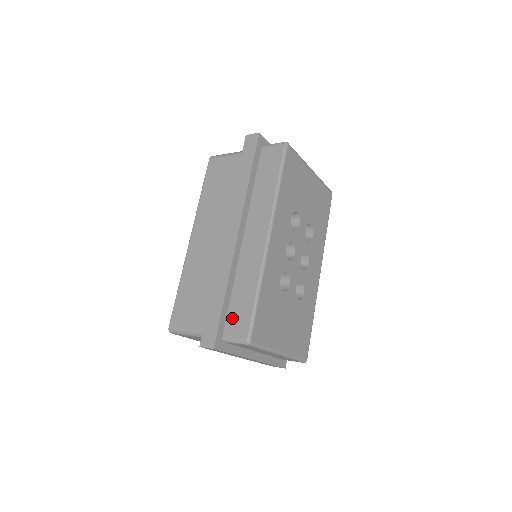
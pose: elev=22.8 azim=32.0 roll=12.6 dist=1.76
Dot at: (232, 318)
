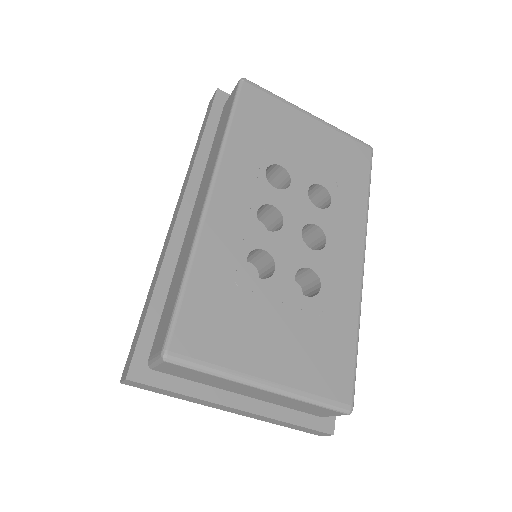
Dot at: (160, 327)
